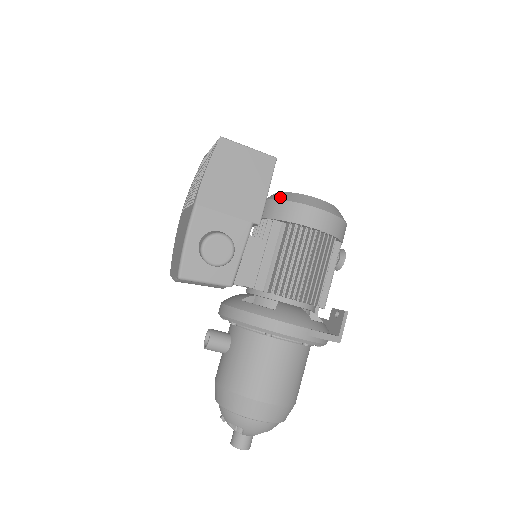
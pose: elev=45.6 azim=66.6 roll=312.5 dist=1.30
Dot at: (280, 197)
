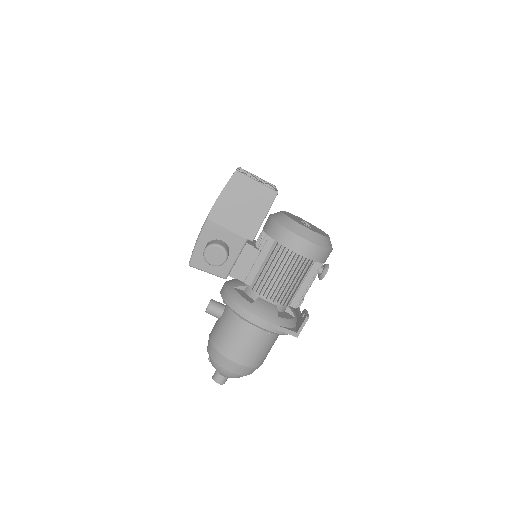
Dot at: (279, 220)
